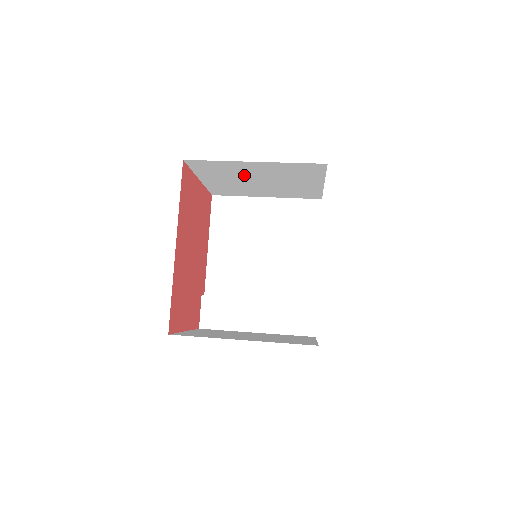
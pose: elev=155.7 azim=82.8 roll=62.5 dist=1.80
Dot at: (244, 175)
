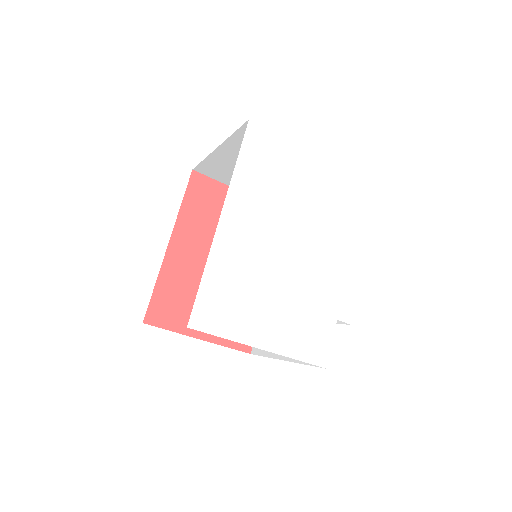
Dot at: occluded
